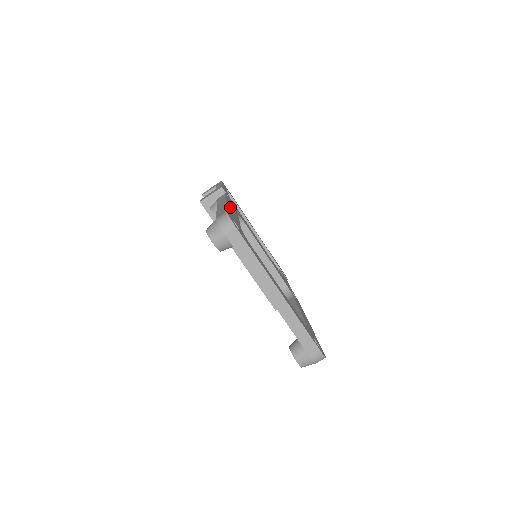
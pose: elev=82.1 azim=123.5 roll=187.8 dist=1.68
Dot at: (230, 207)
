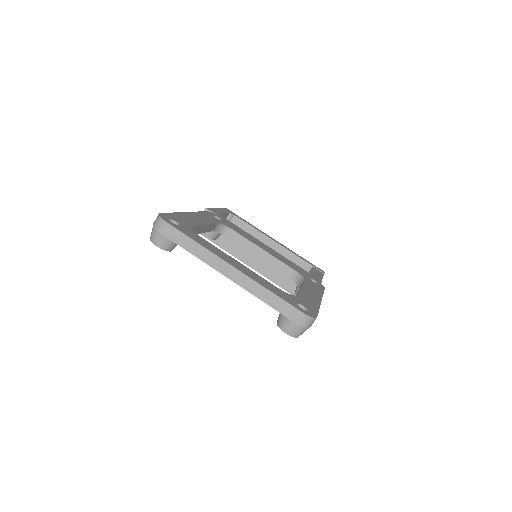
Dot at: (194, 216)
